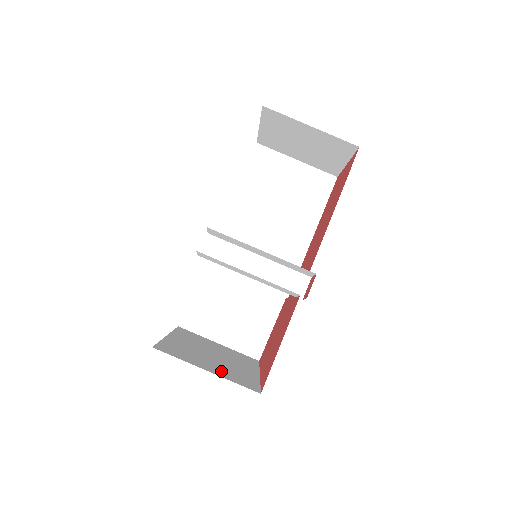
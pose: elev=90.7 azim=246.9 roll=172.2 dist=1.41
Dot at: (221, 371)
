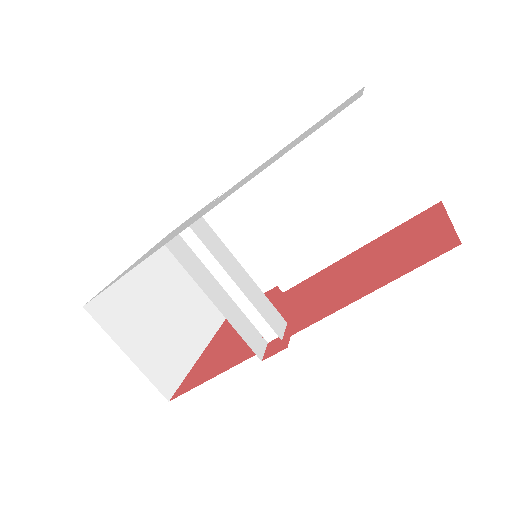
Dot at: (149, 352)
